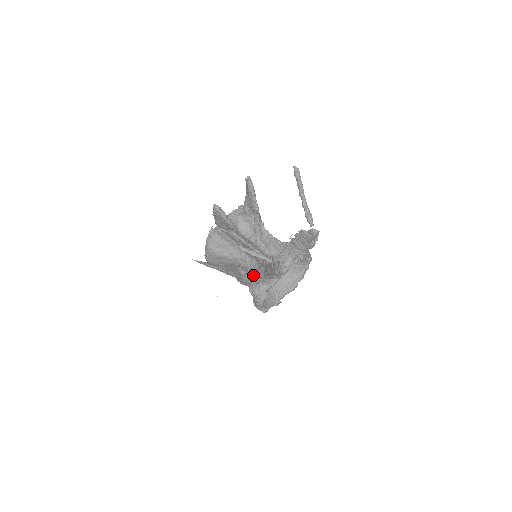
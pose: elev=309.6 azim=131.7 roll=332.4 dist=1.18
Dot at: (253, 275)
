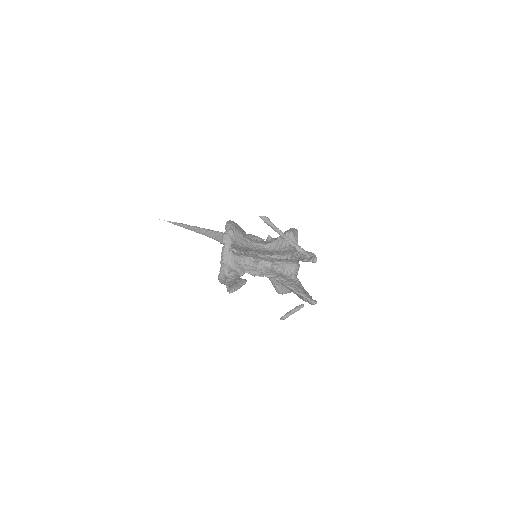
Dot at: (271, 280)
